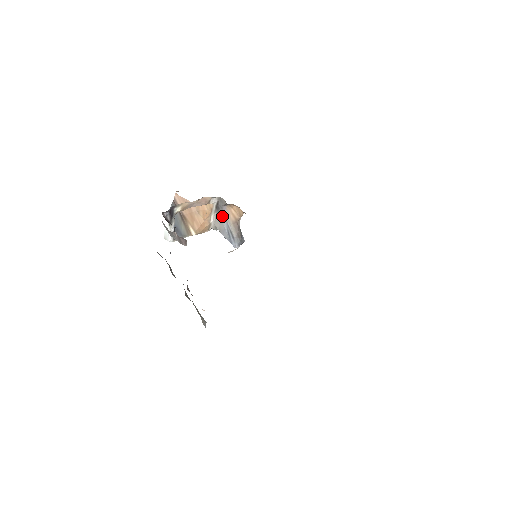
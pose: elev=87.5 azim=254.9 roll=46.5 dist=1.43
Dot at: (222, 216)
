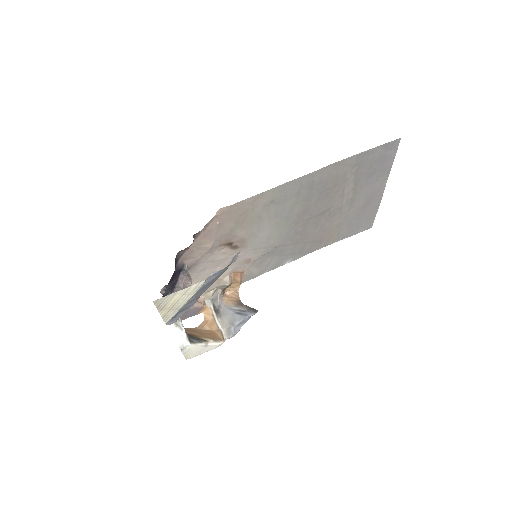
Dot at: (224, 311)
